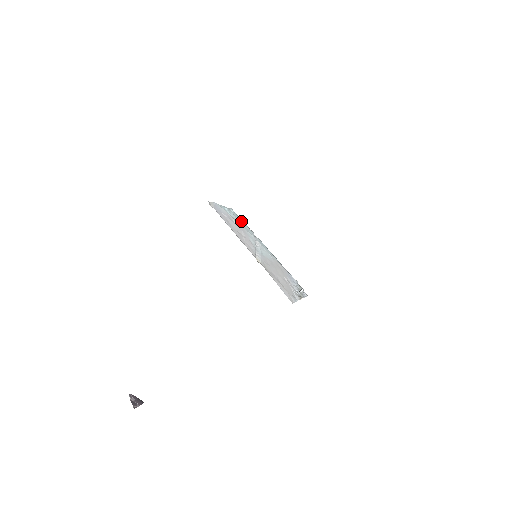
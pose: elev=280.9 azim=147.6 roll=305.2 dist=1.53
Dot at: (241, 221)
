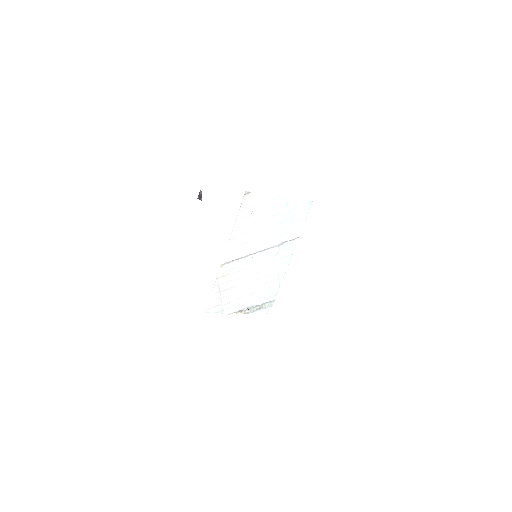
Dot at: (297, 219)
